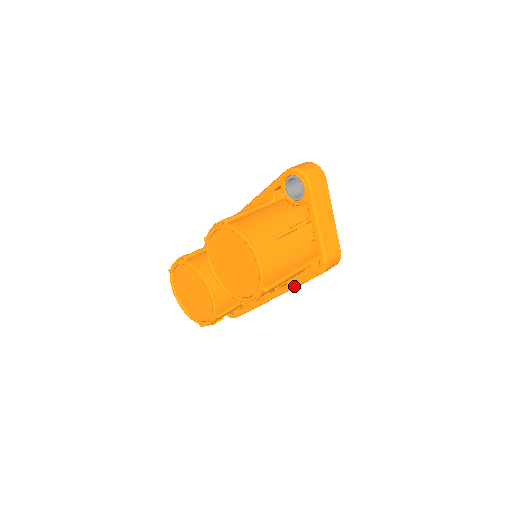
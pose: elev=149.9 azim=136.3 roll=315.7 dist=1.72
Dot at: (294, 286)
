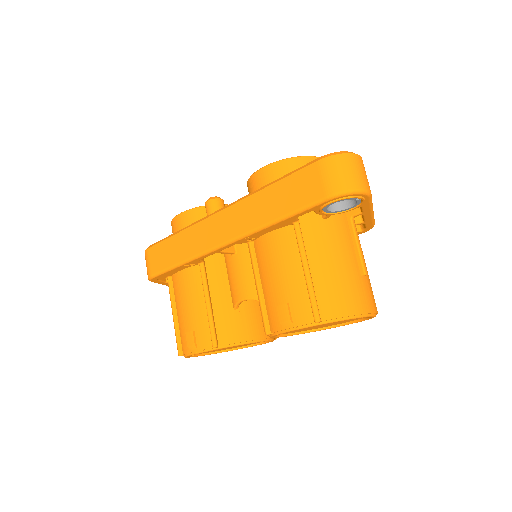
Dot at: occluded
